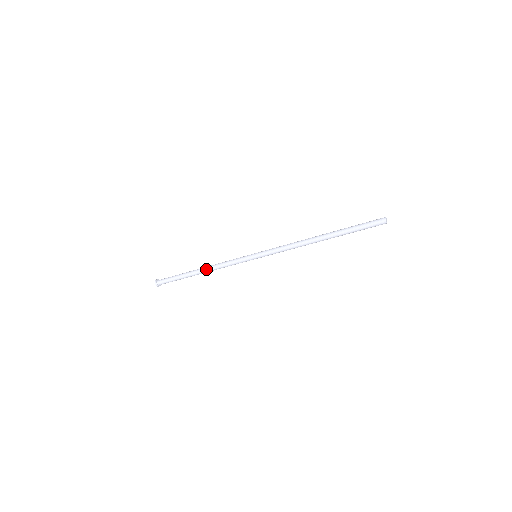
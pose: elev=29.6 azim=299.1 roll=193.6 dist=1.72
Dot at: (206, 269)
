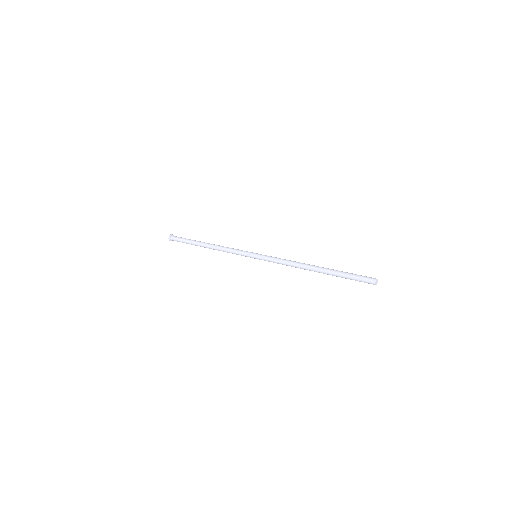
Dot at: (212, 246)
